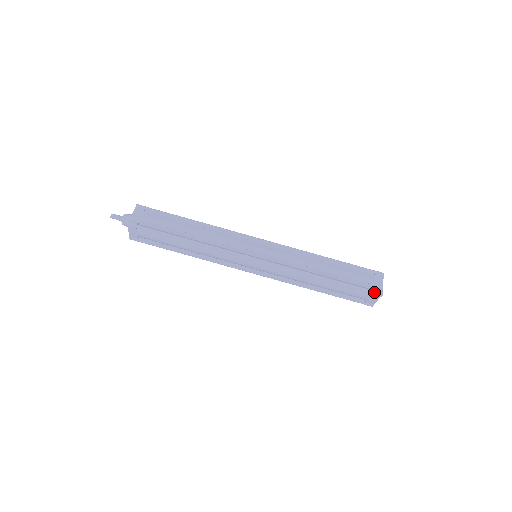
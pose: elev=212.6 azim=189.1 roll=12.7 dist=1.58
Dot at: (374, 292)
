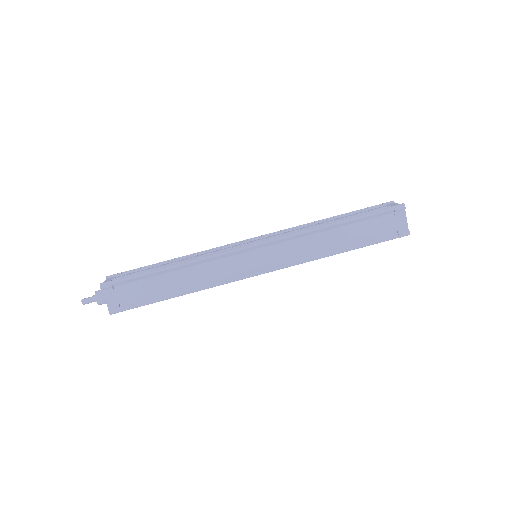
Dot at: (394, 207)
